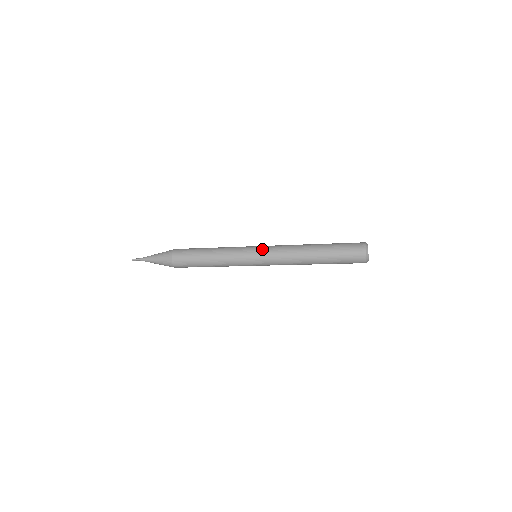
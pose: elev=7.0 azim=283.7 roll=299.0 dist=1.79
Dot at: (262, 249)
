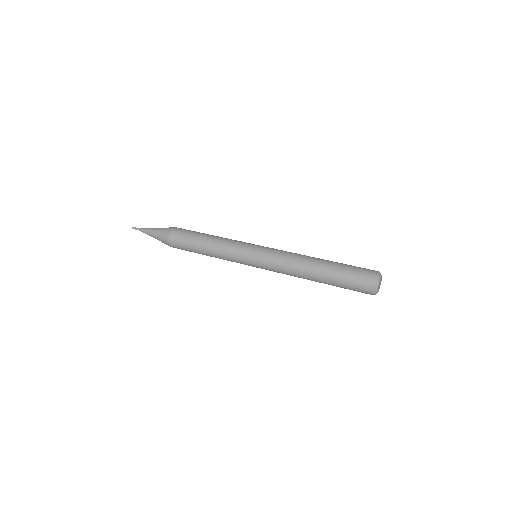
Dot at: (265, 247)
